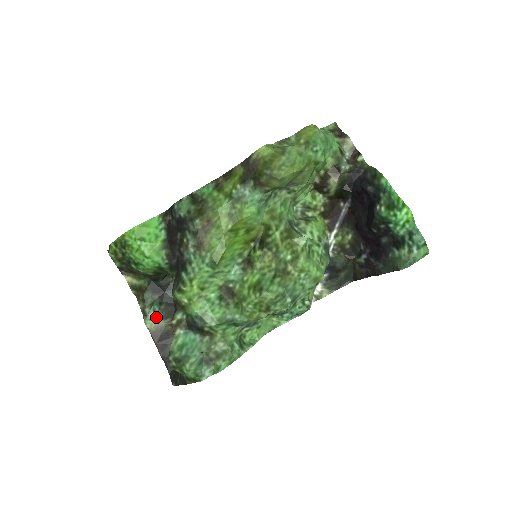
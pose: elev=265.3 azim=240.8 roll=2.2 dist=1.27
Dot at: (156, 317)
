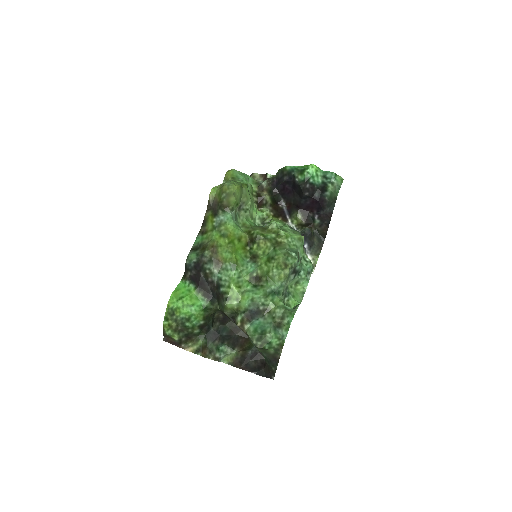
Dot at: (227, 353)
